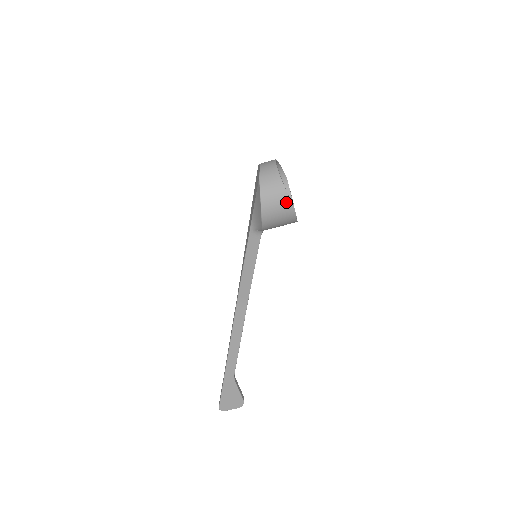
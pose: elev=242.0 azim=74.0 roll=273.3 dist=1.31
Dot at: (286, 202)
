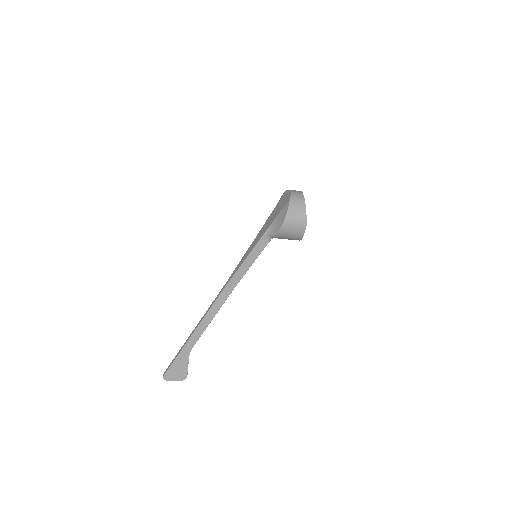
Dot at: (303, 222)
